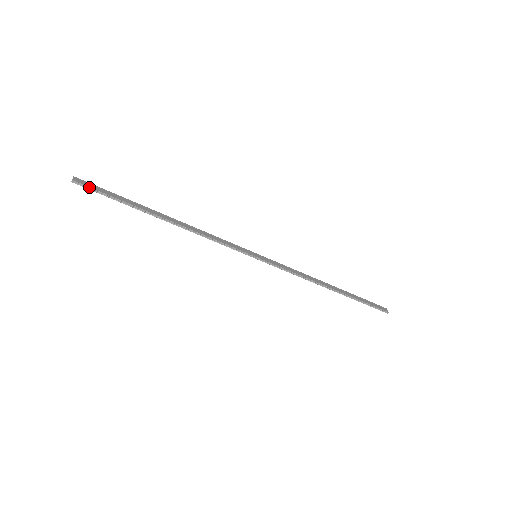
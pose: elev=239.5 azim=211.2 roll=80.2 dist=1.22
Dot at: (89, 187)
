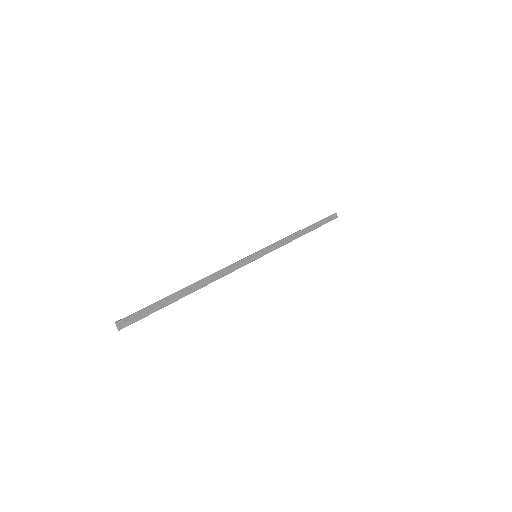
Dot at: occluded
